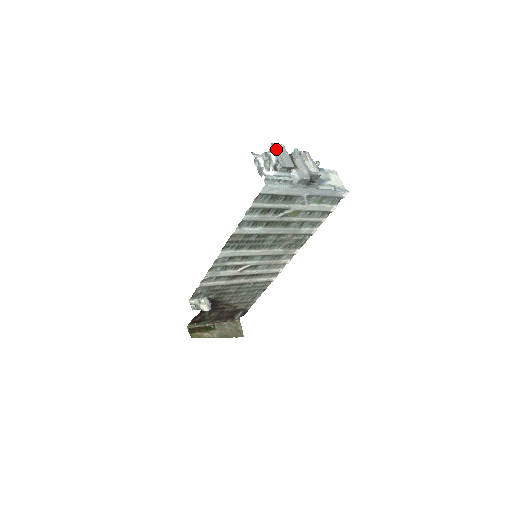
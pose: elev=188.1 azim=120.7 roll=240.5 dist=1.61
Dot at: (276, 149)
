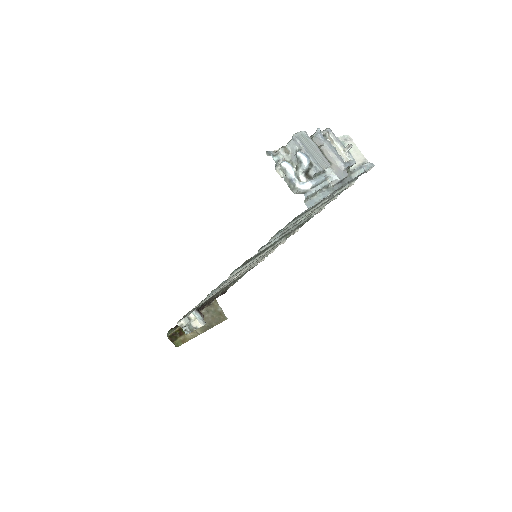
Dot at: (302, 144)
